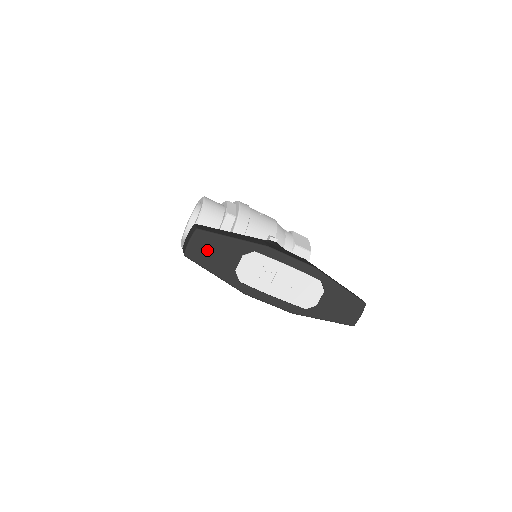
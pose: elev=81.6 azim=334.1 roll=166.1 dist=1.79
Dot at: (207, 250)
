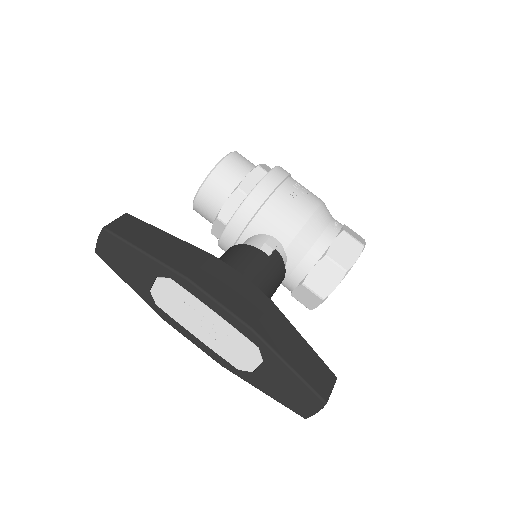
Dot at: (117, 256)
